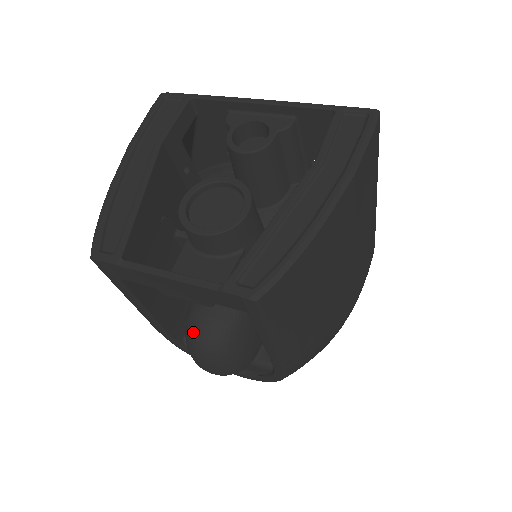
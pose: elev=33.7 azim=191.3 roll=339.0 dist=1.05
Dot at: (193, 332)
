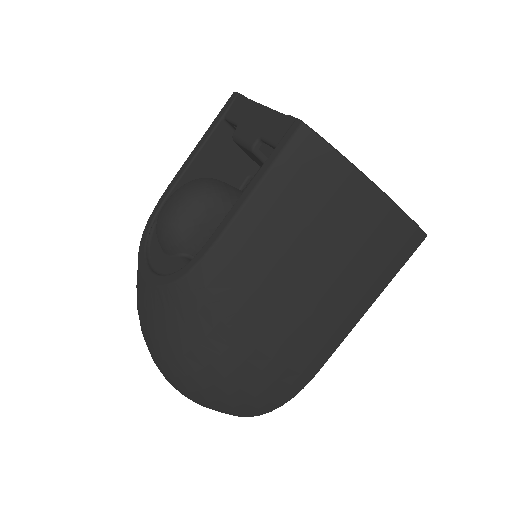
Dot at: (202, 178)
